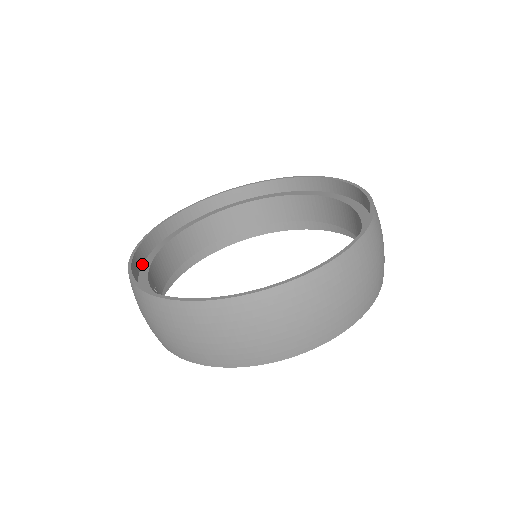
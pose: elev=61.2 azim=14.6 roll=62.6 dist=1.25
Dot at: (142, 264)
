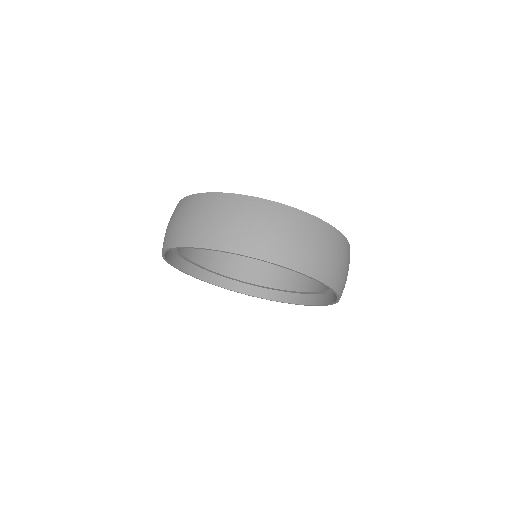
Dot at: occluded
